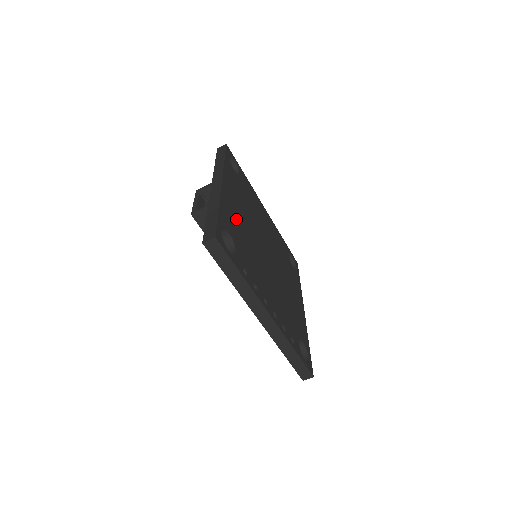
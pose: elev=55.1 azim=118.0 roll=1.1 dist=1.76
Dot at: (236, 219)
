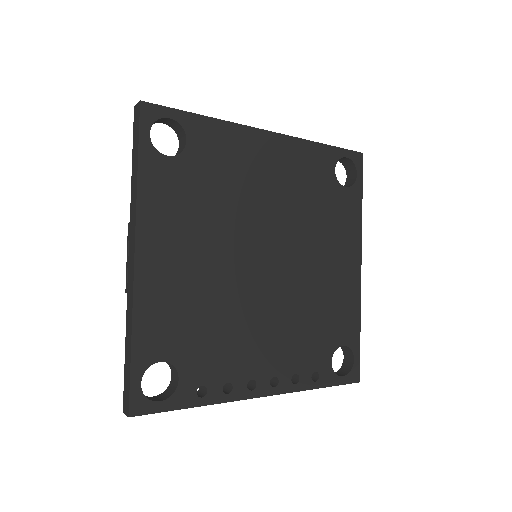
Dot at: (178, 299)
